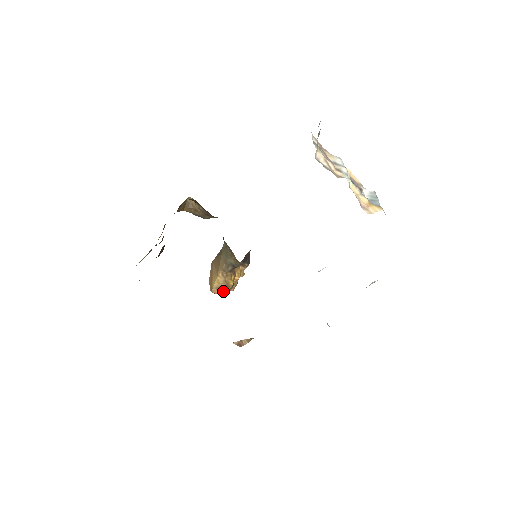
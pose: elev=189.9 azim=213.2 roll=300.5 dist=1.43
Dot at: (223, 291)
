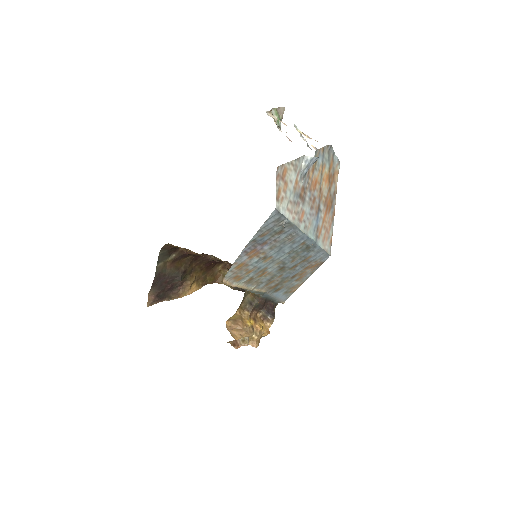
Dot at: (237, 325)
